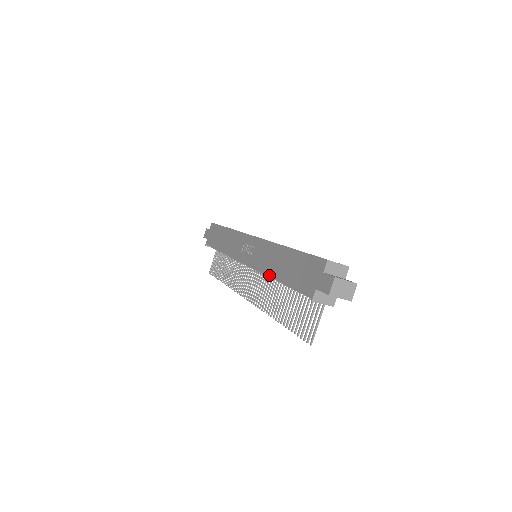
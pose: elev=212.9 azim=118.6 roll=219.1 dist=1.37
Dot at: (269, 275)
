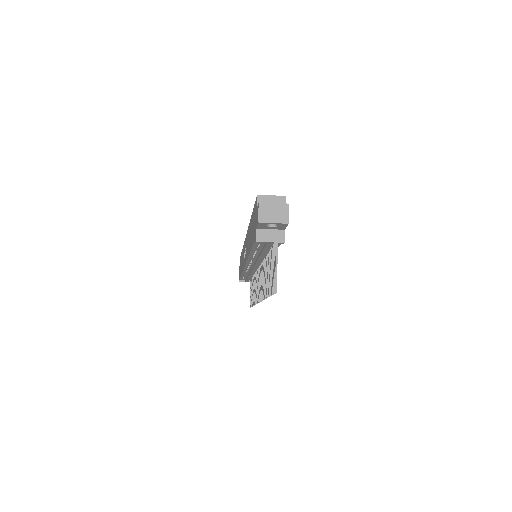
Dot at: (248, 255)
